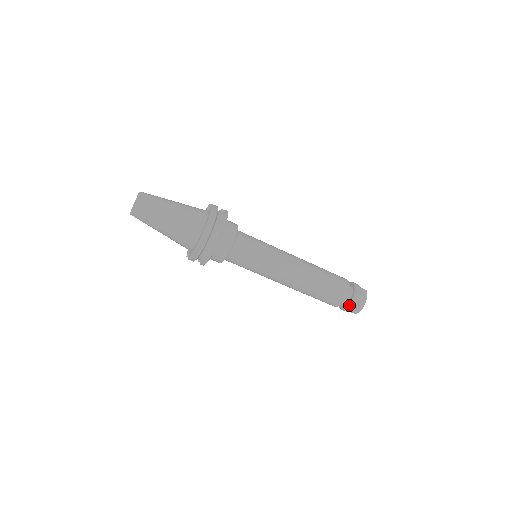
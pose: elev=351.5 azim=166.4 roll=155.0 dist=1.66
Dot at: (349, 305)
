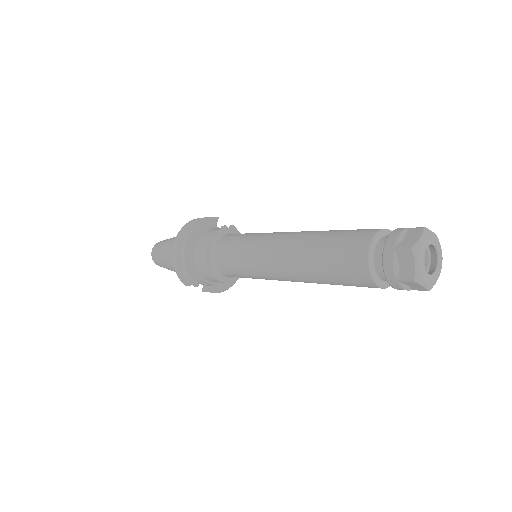
Dot at: (382, 264)
